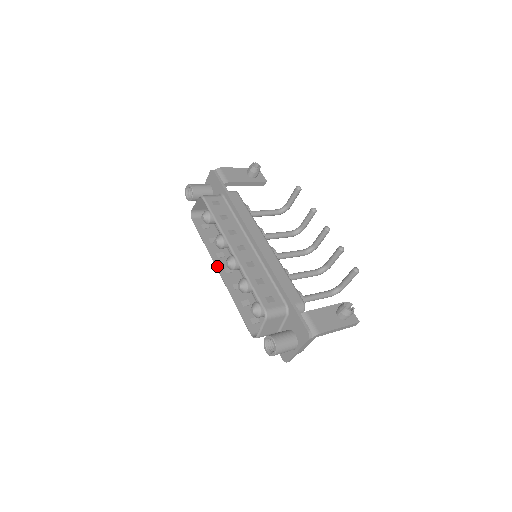
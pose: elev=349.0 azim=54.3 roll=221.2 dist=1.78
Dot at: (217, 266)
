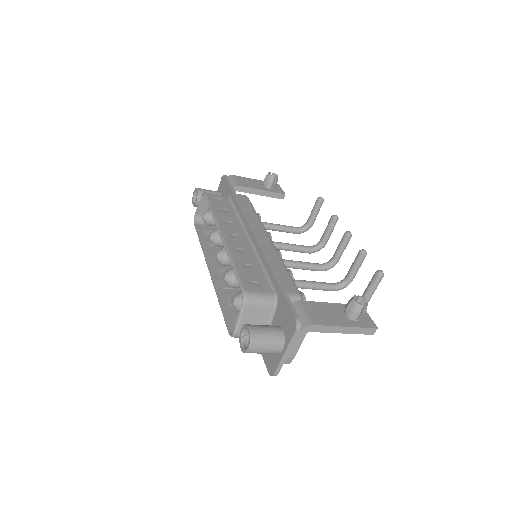
Dot at: (208, 265)
